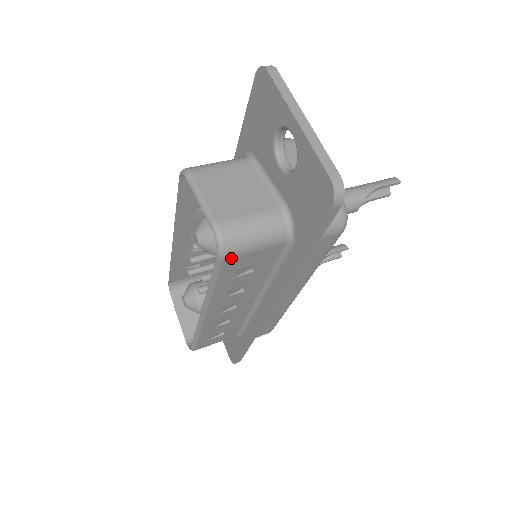
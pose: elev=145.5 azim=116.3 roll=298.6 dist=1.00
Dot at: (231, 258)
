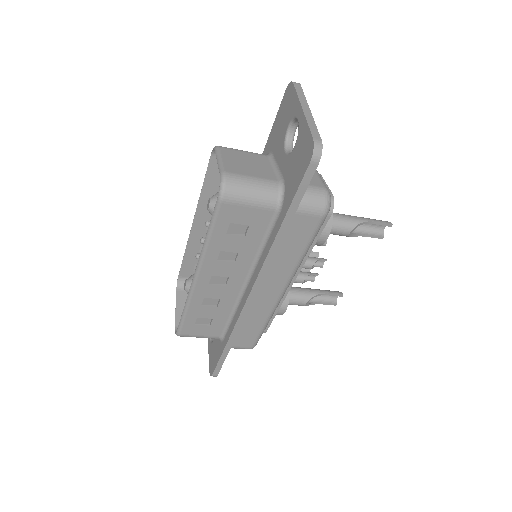
Dot at: (228, 203)
